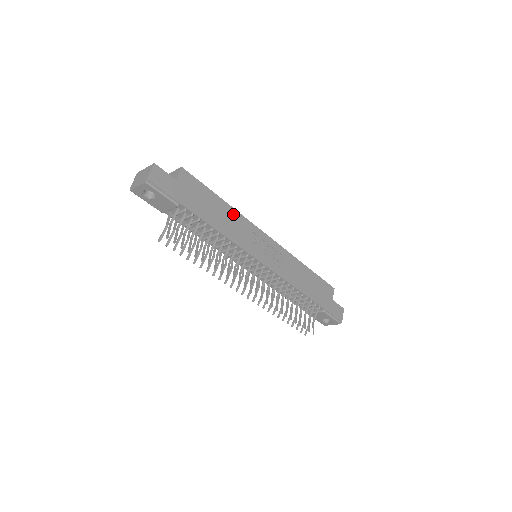
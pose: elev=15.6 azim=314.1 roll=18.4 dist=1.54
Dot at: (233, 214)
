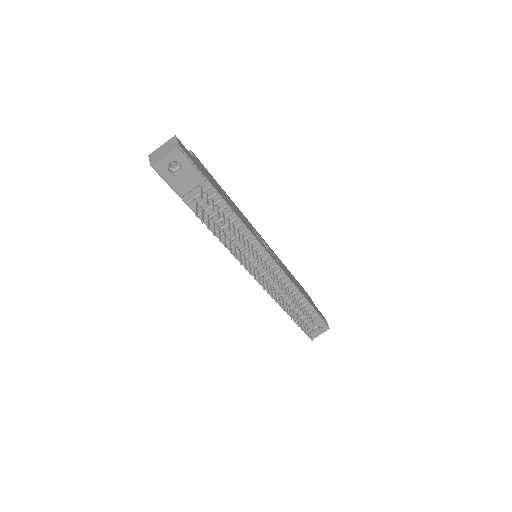
Dot at: (235, 206)
